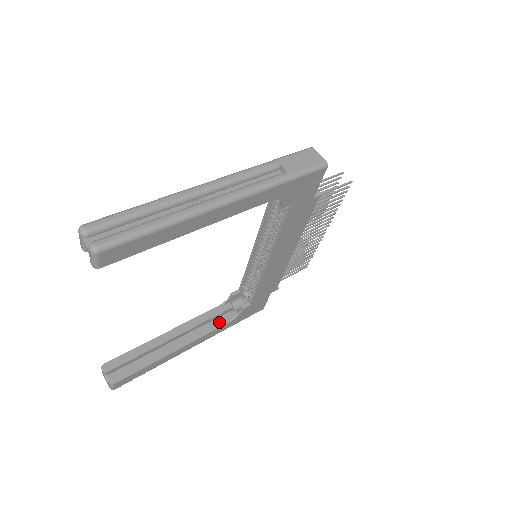
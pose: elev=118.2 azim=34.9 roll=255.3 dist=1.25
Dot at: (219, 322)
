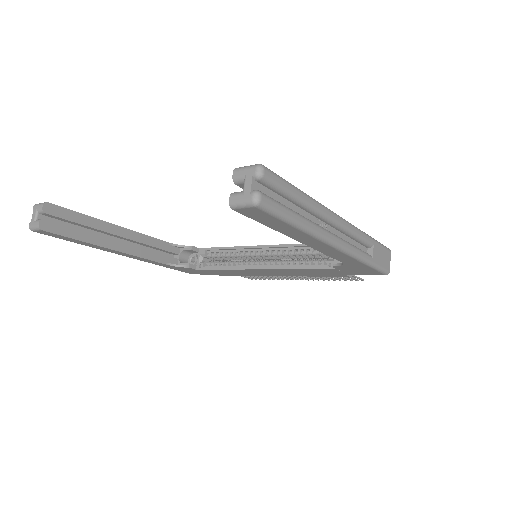
Dot at: (161, 257)
